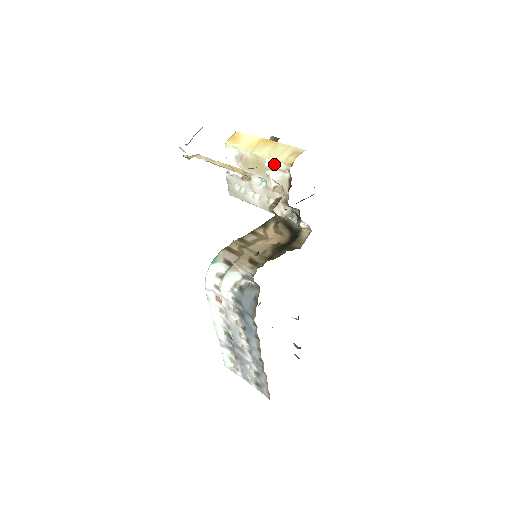
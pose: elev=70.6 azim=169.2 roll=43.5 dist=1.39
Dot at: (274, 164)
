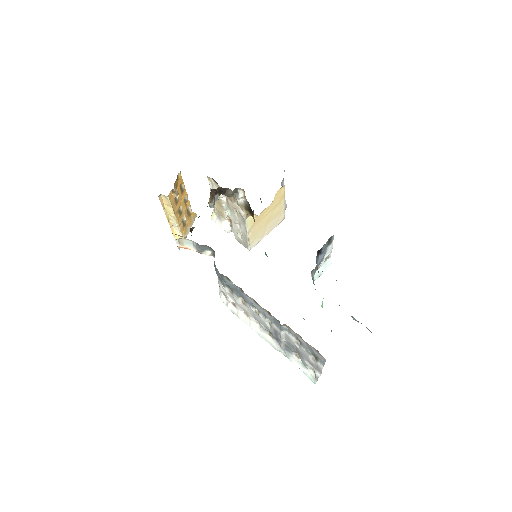
Dot at: (210, 187)
